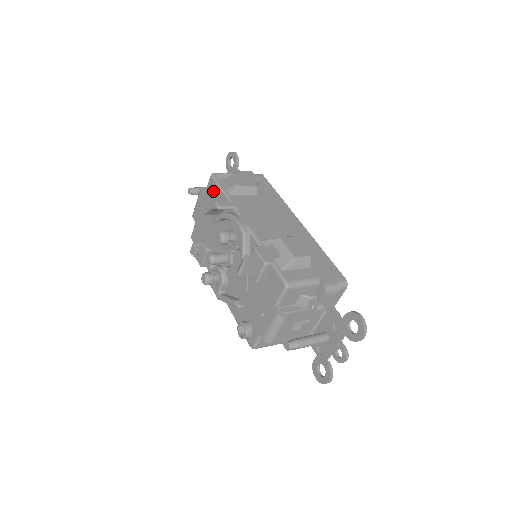
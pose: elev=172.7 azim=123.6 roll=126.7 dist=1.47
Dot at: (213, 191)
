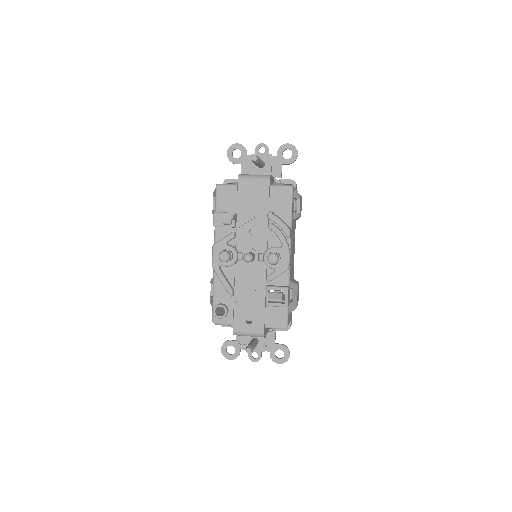
Dot at: (282, 199)
